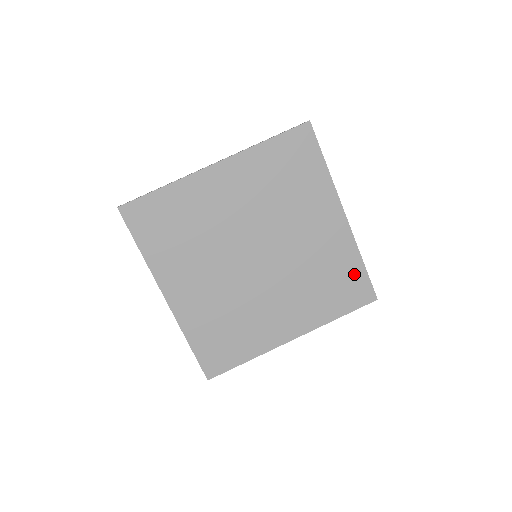
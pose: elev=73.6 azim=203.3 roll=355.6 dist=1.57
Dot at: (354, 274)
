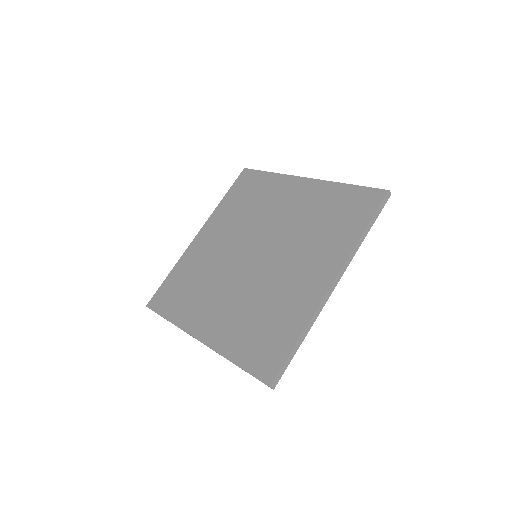
Dot at: (283, 339)
